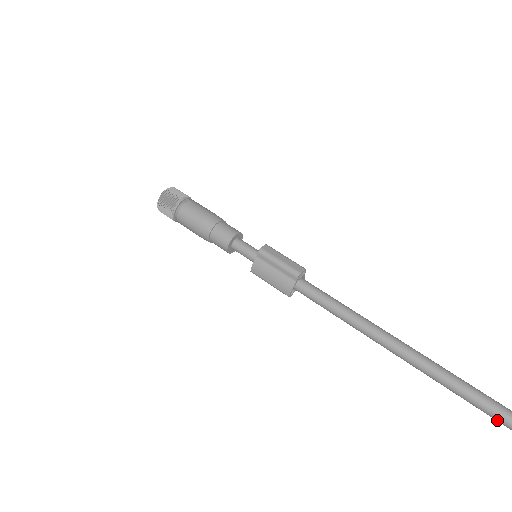
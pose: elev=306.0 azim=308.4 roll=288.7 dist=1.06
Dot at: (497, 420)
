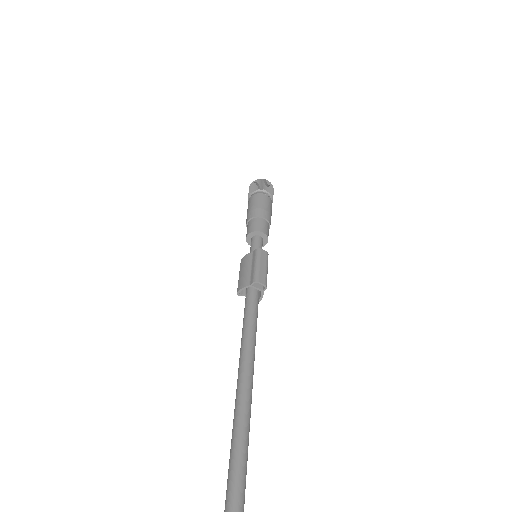
Dot at: out of frame
